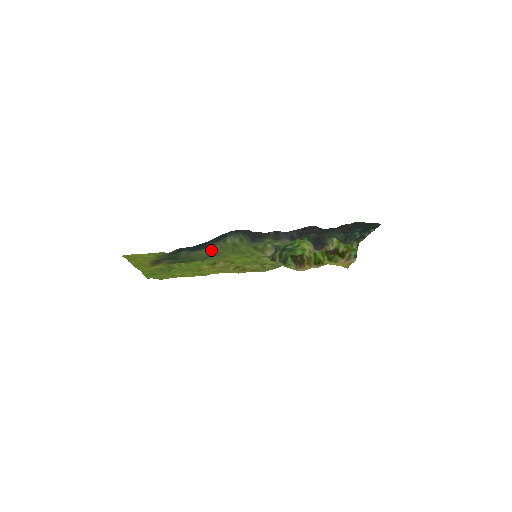
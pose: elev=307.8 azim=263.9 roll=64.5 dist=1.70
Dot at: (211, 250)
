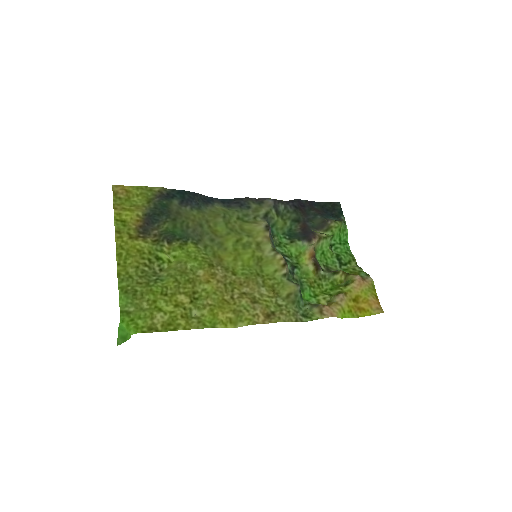
Dot at: (202, 216)
